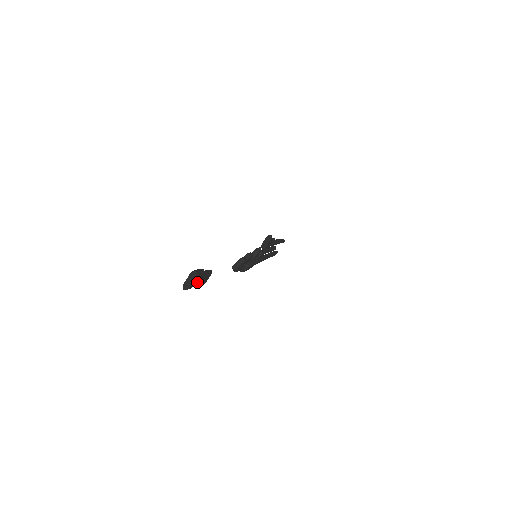
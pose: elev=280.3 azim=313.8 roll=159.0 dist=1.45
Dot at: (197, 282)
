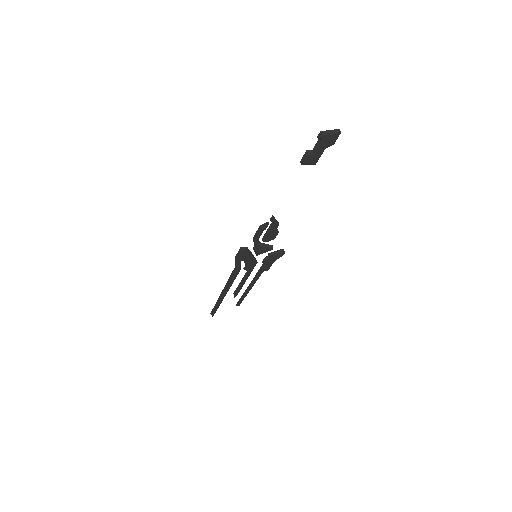
Dot at: (322, 144)
